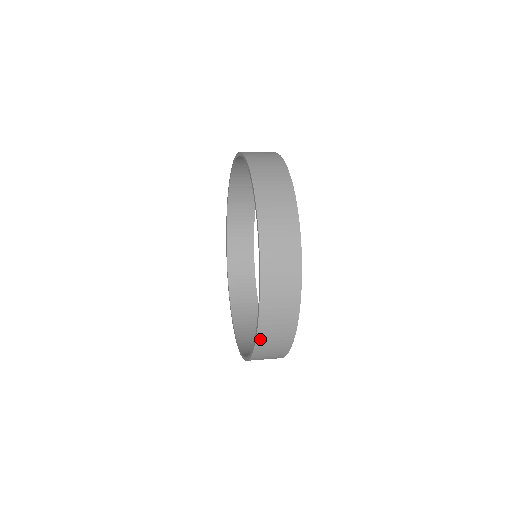
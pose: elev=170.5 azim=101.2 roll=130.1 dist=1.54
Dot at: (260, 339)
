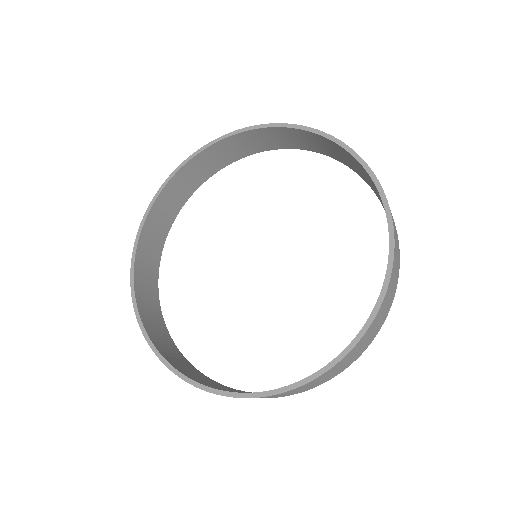
Dot at: (393, 263)
